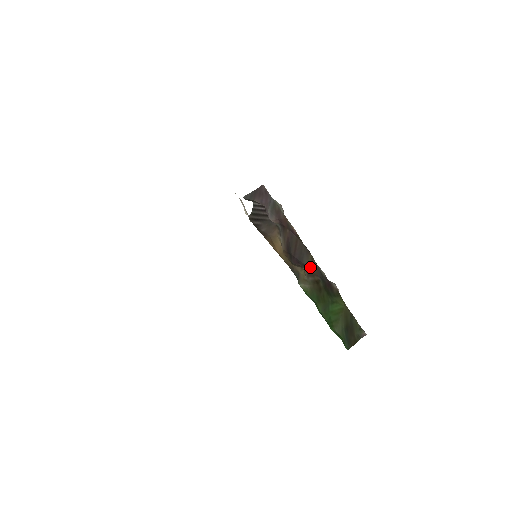
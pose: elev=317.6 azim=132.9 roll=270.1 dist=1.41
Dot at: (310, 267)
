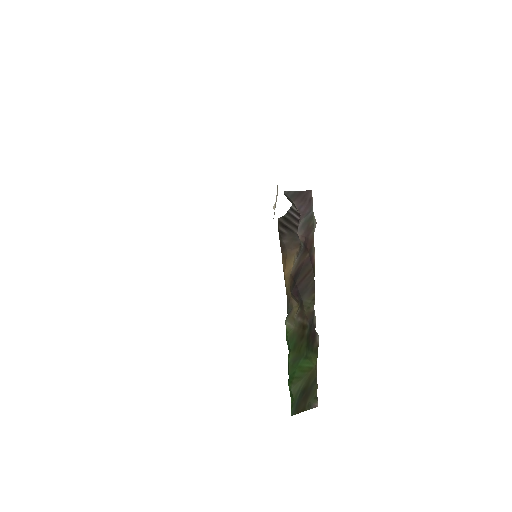
Dot at: (306, 306)
